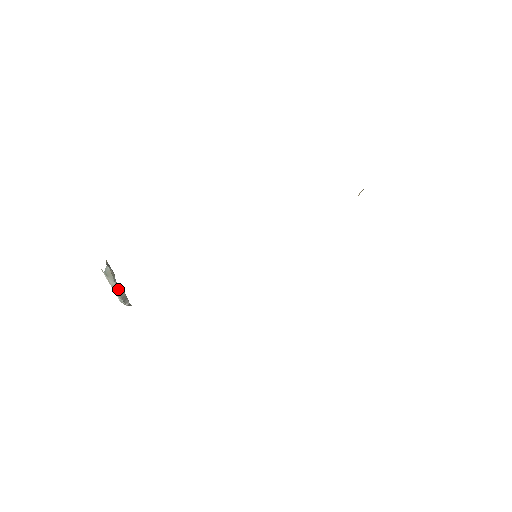
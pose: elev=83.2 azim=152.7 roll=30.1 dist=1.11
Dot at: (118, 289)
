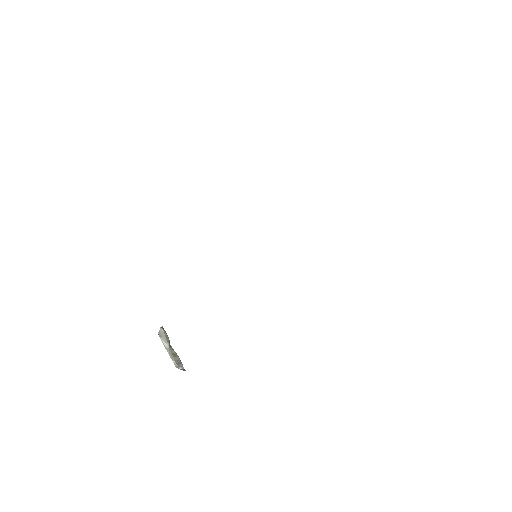
Dot at: (171, 351)
